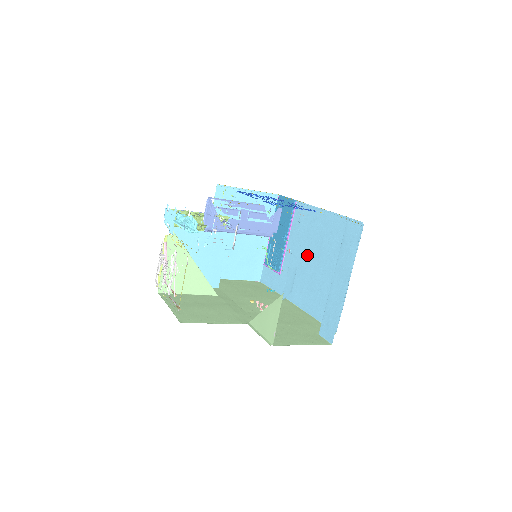
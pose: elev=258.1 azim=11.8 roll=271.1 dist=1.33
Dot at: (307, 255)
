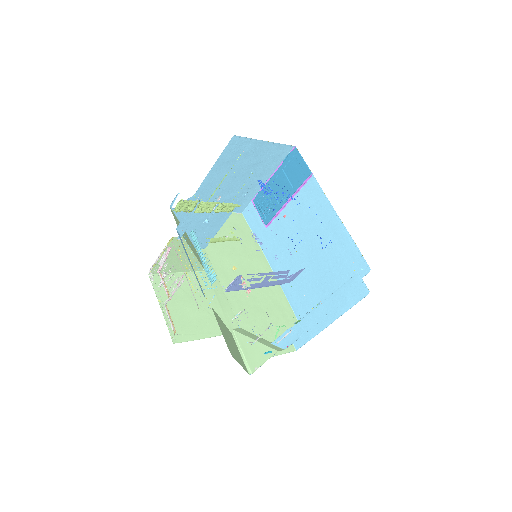
Dot at: (302, 239)
